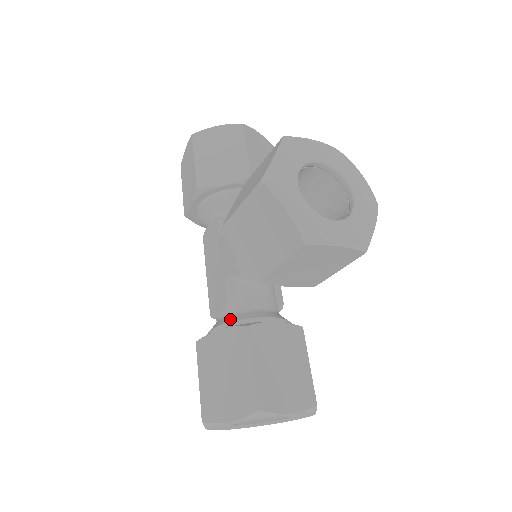
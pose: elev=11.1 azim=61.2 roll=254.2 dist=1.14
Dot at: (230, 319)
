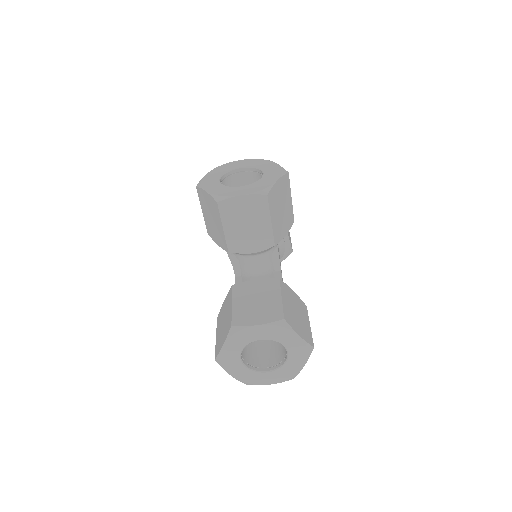
Dot at: occluded
